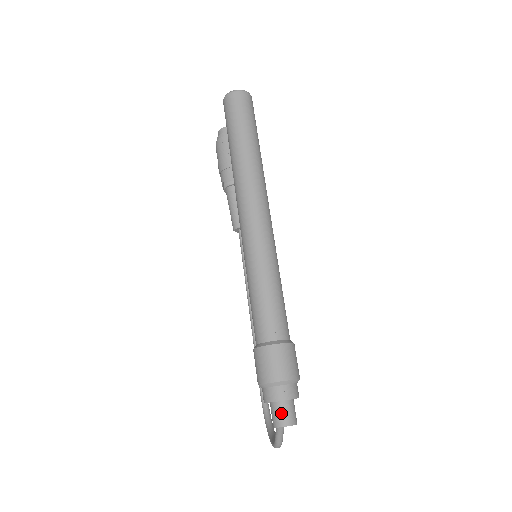
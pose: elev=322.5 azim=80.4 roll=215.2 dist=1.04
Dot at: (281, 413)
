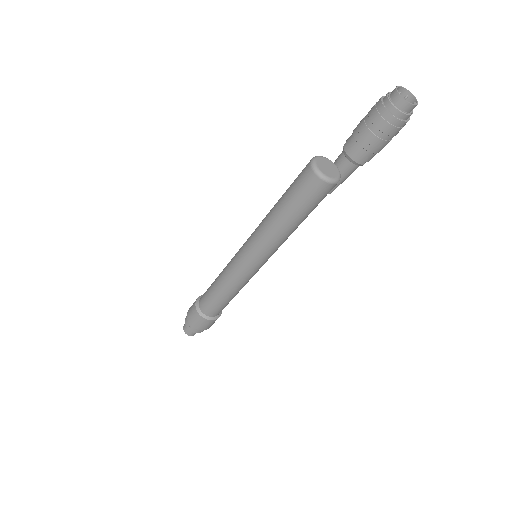
Dot at: (187, 328)
